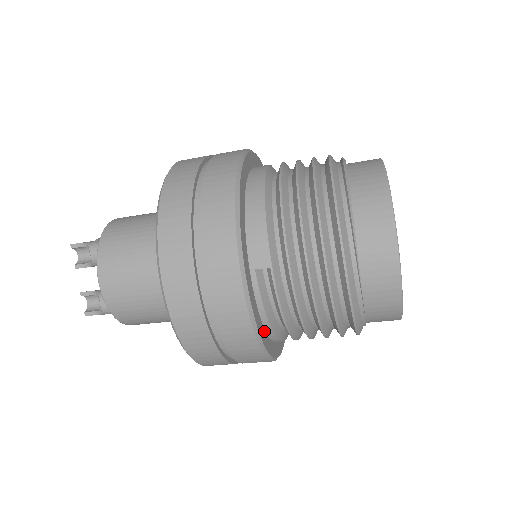
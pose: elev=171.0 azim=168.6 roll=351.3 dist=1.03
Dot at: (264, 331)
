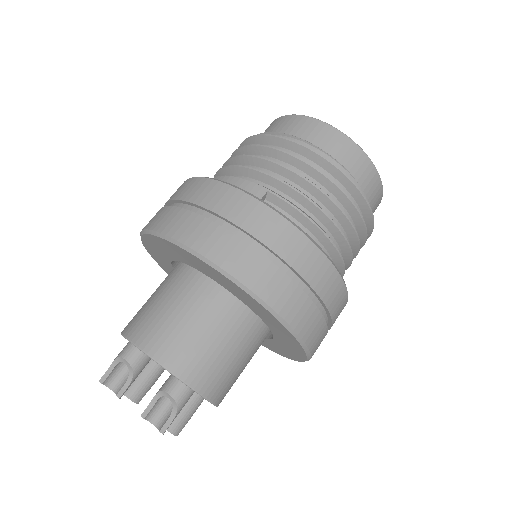
Dot at: occluded
